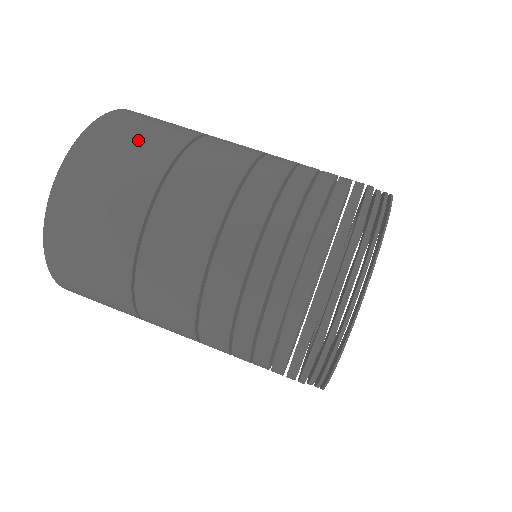
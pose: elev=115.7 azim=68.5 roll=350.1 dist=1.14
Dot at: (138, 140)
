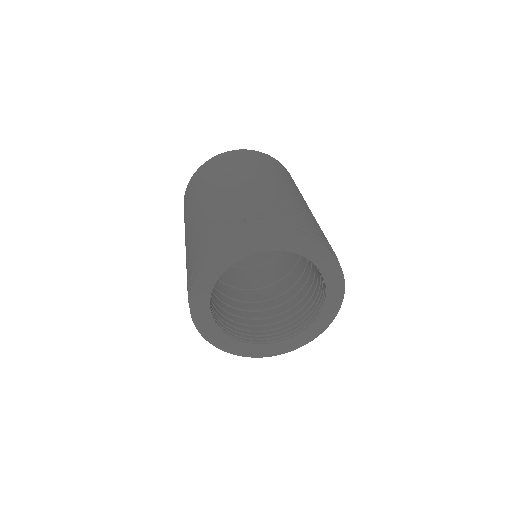
Dot at: (240, 160)
